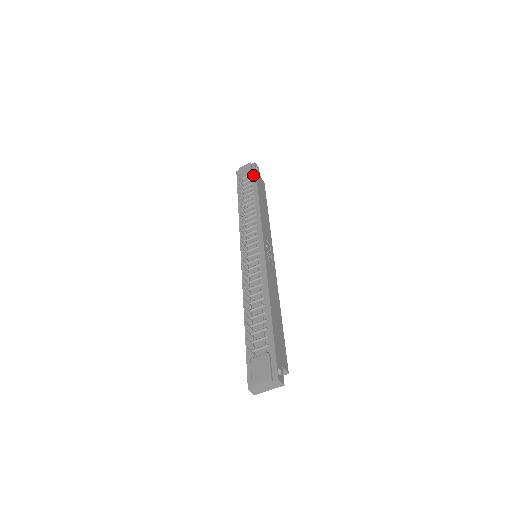
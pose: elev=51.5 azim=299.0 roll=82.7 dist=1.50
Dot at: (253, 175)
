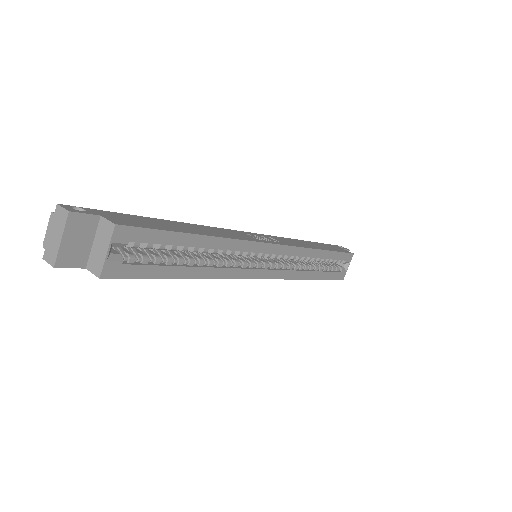
Dot at: occluded
